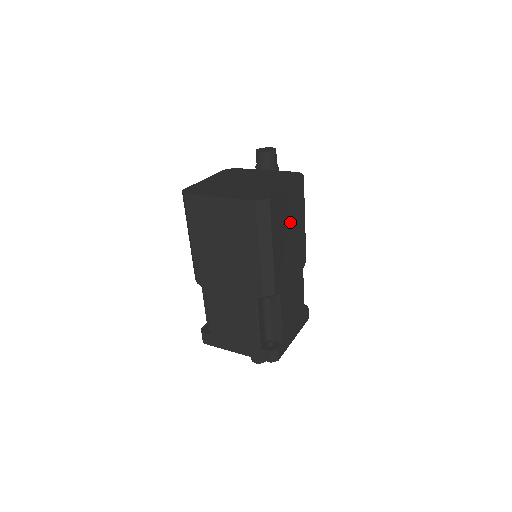
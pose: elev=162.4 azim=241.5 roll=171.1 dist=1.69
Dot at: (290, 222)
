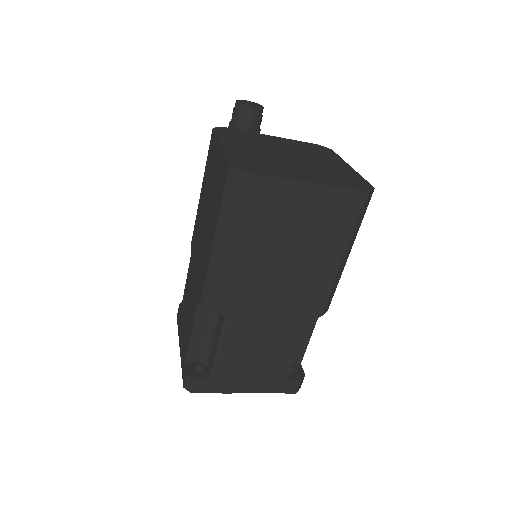
Dot at: occluded
